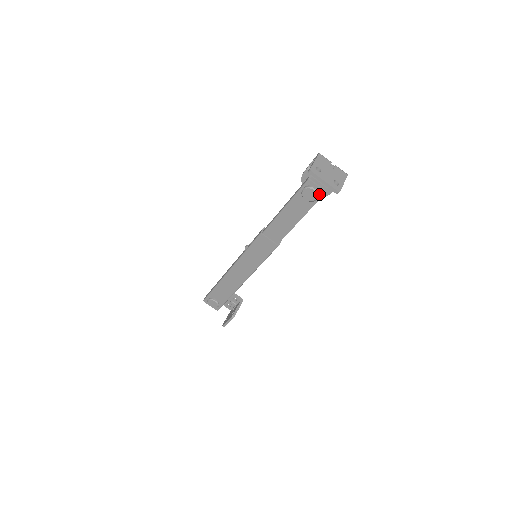
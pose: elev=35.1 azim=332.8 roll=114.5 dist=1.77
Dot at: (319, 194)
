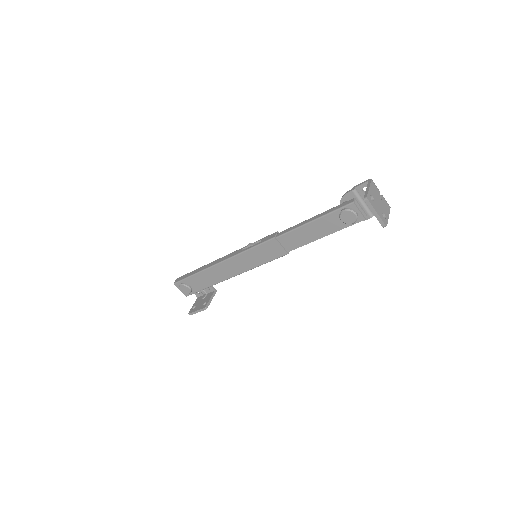
Dot at: (357, 219)
